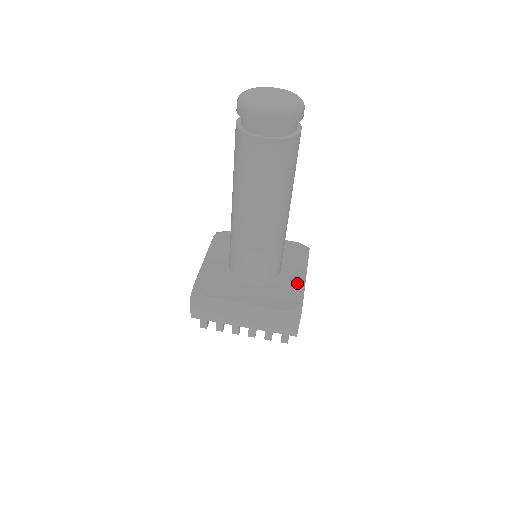
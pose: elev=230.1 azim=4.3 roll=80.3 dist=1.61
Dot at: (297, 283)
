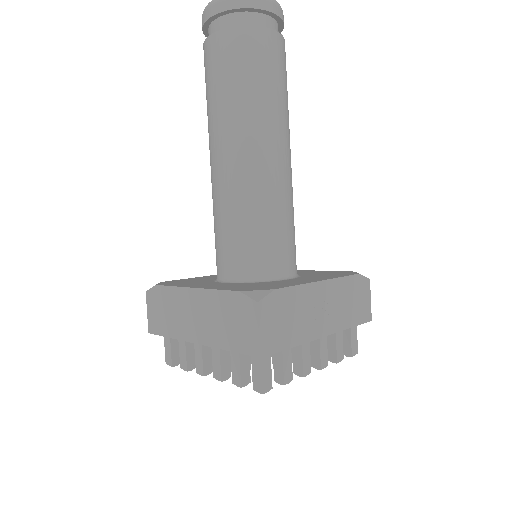
Dot at: (296, 282)
